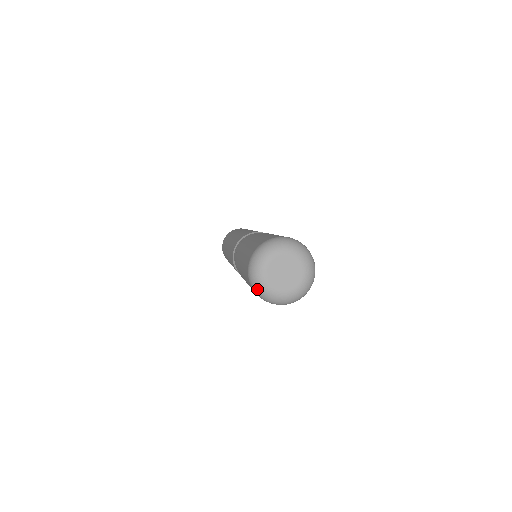
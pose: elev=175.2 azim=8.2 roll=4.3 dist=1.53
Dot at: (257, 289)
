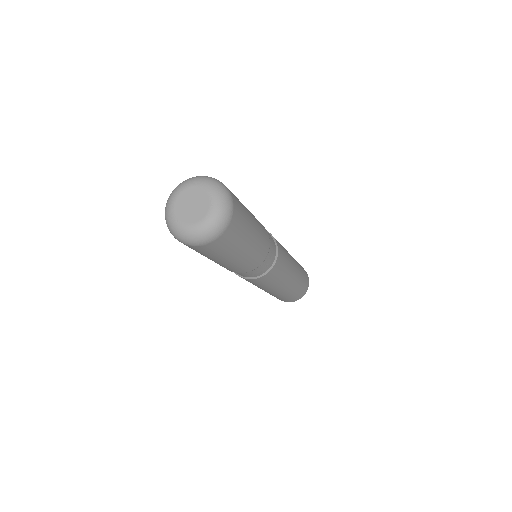
Dot at: (166, 221)
